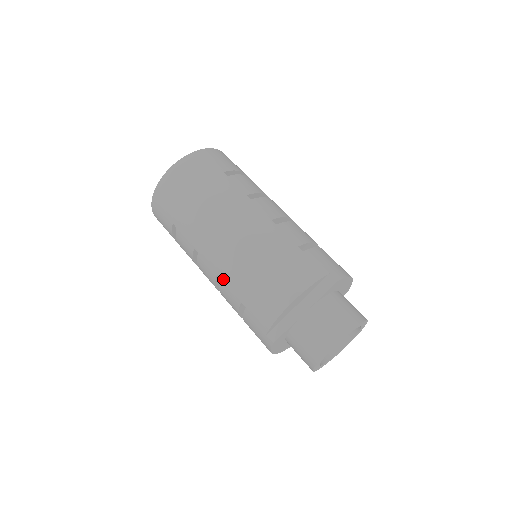
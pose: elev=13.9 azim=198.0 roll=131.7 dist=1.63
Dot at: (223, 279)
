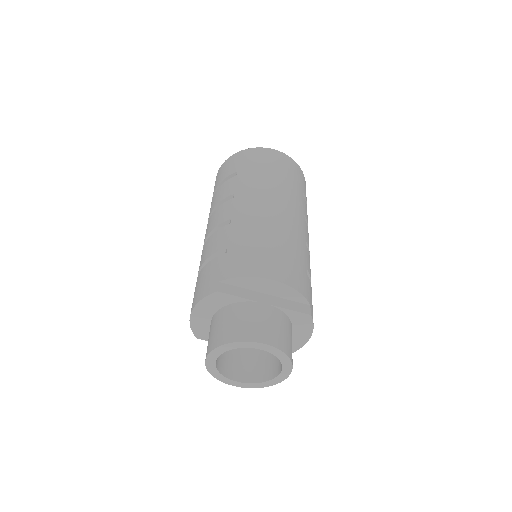
Dot at: (233, 224)
